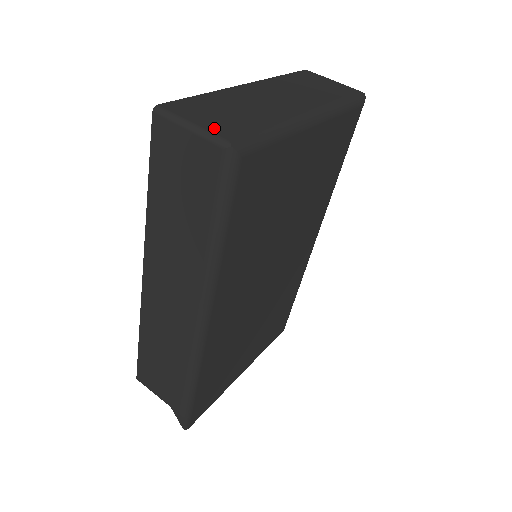
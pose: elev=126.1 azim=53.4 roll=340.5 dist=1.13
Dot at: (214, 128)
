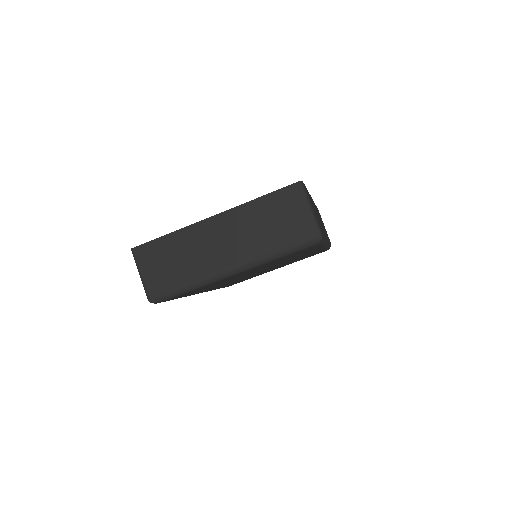
Dot at: (149, 282)
